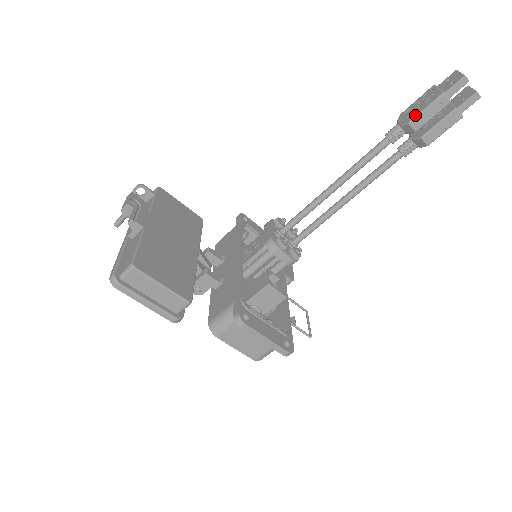
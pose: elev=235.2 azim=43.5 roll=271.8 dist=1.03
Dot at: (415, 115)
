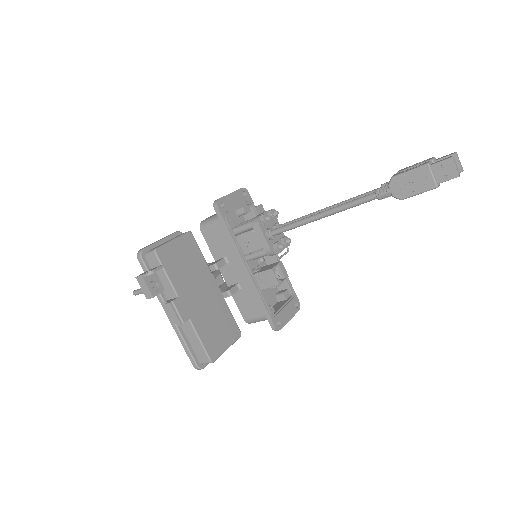
Dot at: (408, 196)
